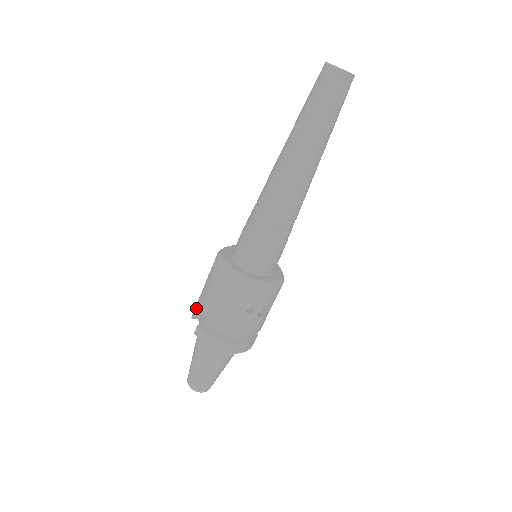
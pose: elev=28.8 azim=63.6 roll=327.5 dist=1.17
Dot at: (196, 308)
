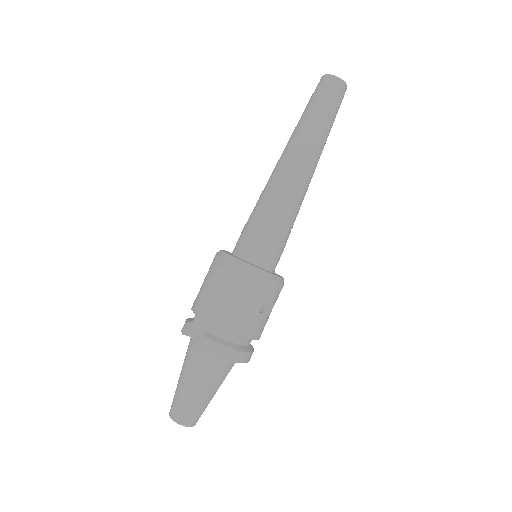
Dot at: (188, 322)
